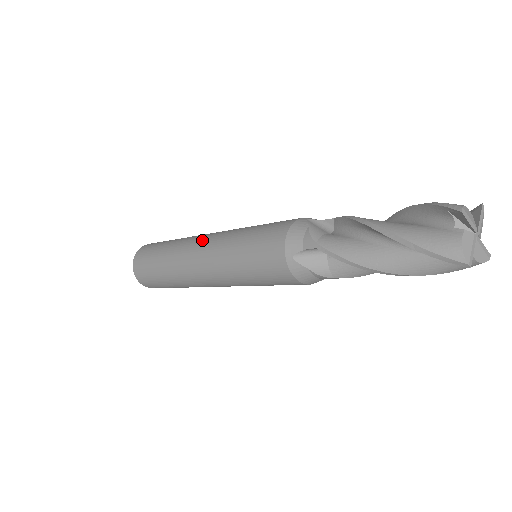
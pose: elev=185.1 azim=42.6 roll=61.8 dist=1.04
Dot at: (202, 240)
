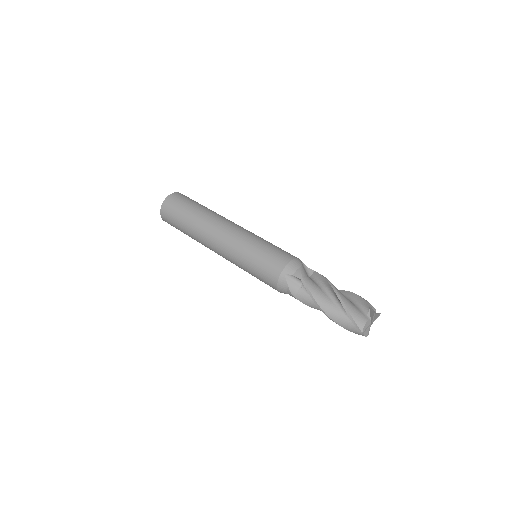
Dot at: (216, 246)
